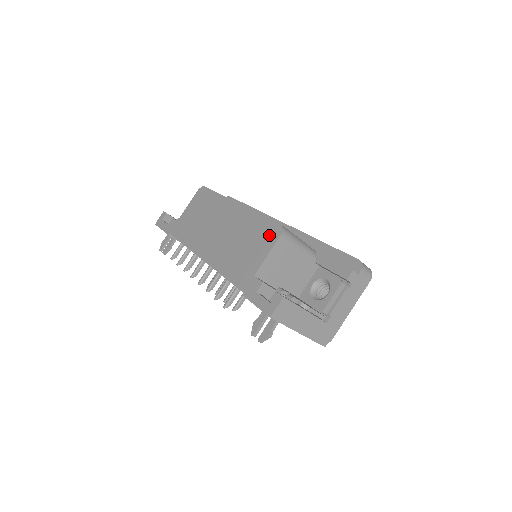
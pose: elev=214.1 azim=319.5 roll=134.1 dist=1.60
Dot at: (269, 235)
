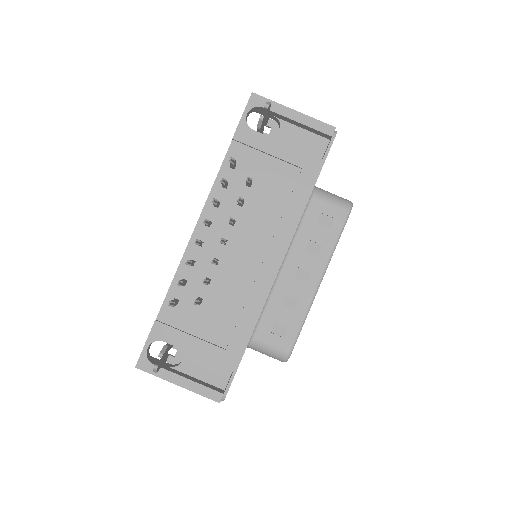
Dot at: occluded
